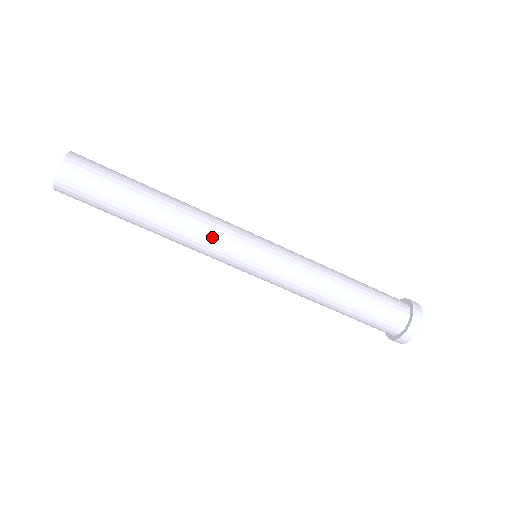
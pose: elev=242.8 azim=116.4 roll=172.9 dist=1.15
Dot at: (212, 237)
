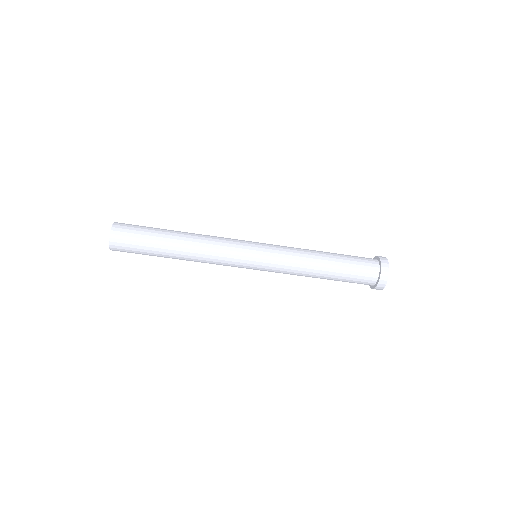
Dot at: (219, 262)
